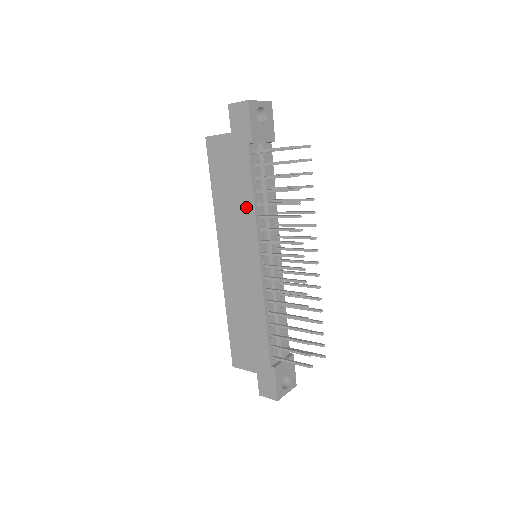
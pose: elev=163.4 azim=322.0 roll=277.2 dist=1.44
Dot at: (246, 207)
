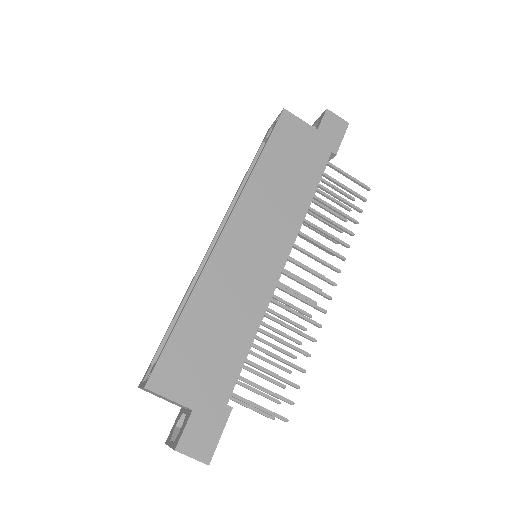
Dot at: (298, 200)
